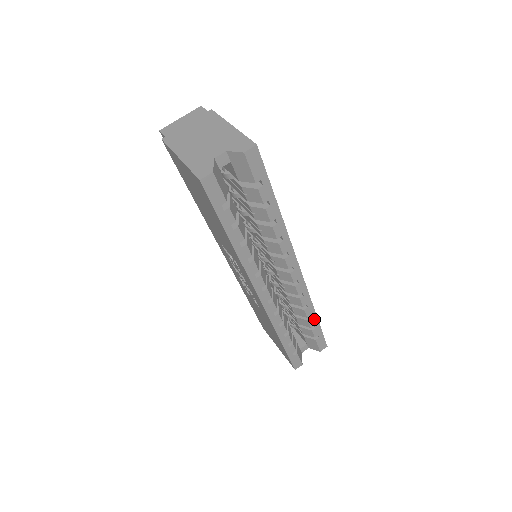
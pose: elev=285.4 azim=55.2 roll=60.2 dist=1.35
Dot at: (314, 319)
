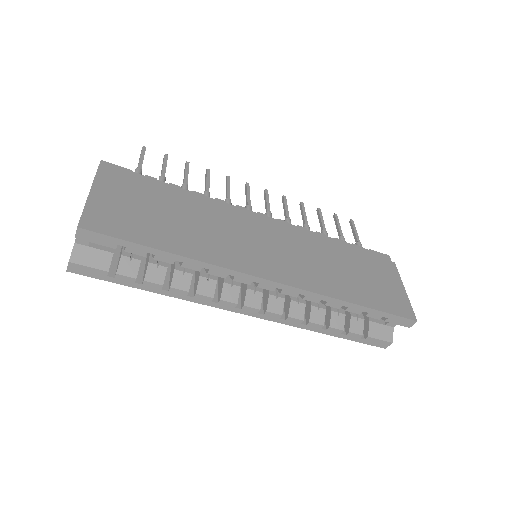
Dot at: (354, 307)
